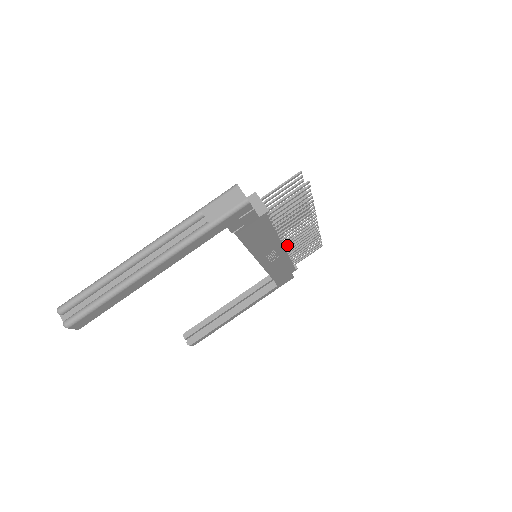
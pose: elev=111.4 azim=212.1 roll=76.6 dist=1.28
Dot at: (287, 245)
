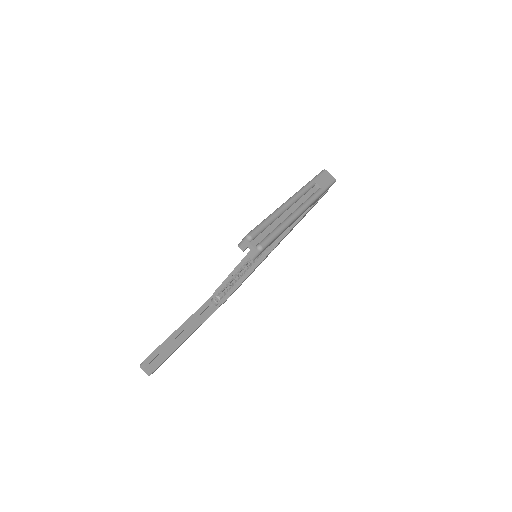
Dot at: occluded
